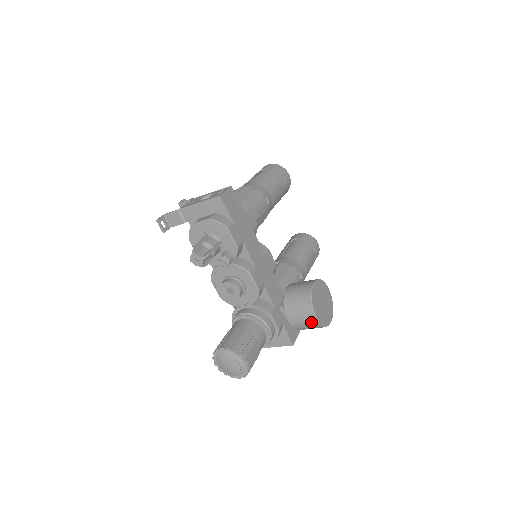
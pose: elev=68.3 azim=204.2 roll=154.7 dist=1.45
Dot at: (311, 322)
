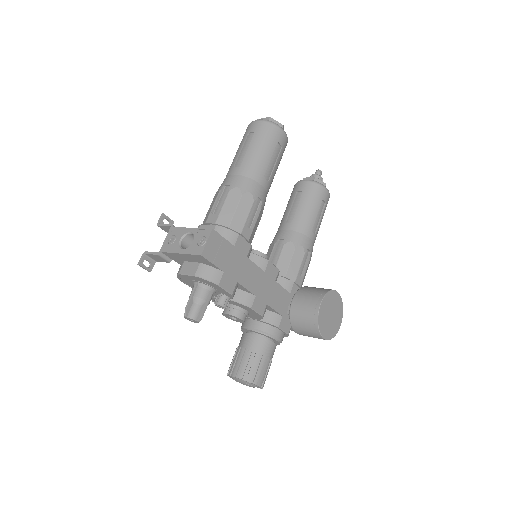
Dot at: occluded
